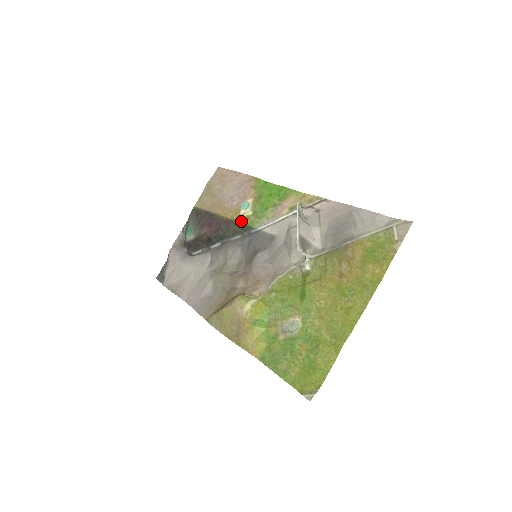
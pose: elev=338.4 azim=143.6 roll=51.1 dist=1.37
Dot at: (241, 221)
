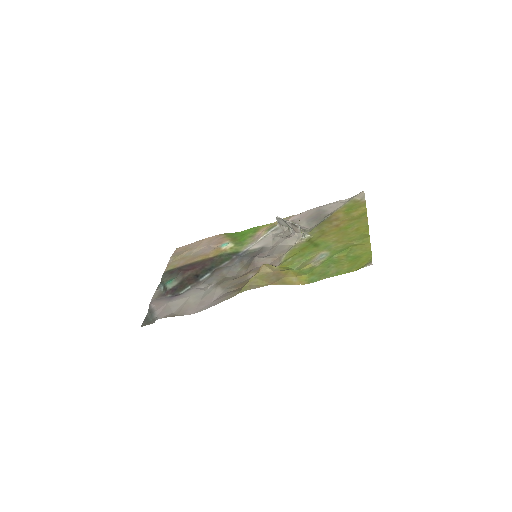
Dot at: (226, 252)
